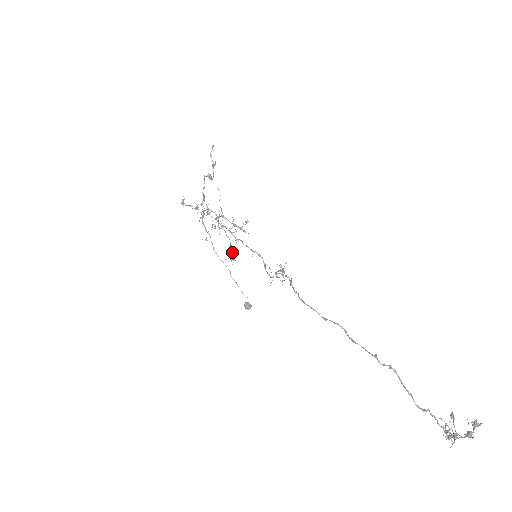
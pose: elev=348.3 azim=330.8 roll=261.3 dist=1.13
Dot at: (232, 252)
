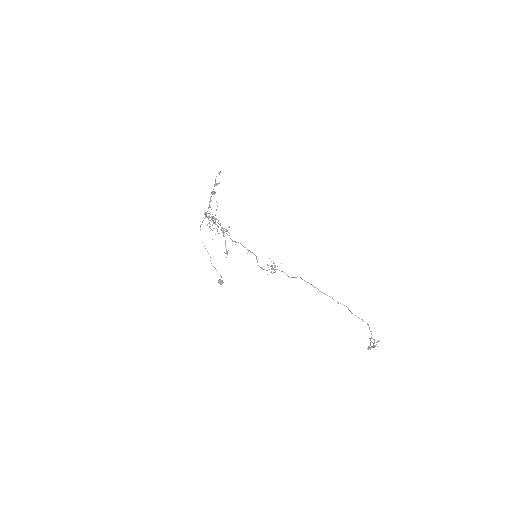
Dot at: occluded
